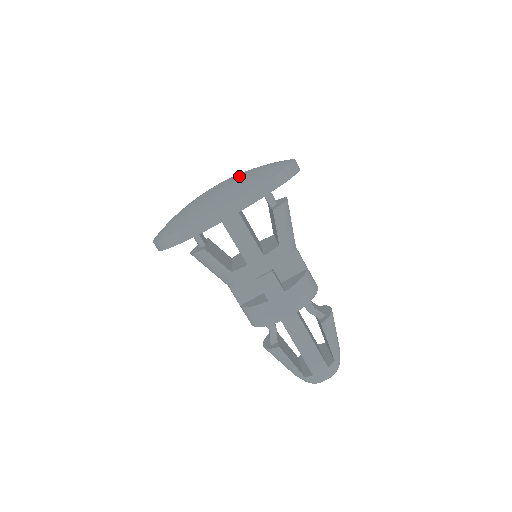
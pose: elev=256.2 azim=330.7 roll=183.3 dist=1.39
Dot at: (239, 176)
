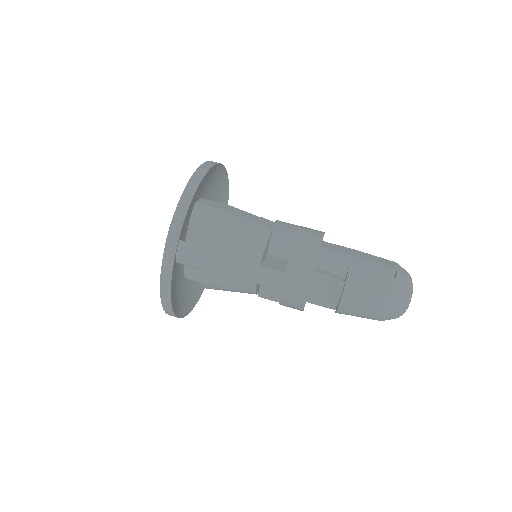
Dot at: occluded
